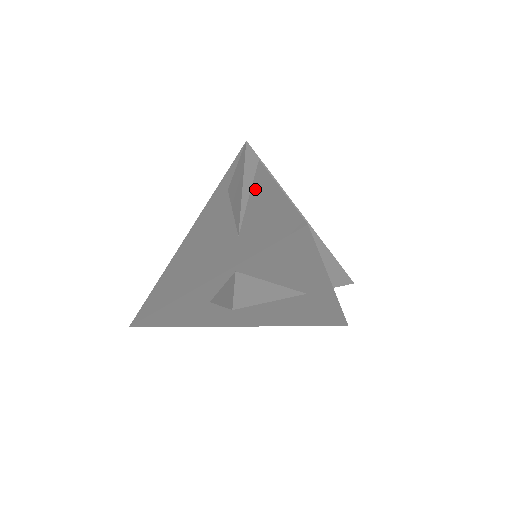
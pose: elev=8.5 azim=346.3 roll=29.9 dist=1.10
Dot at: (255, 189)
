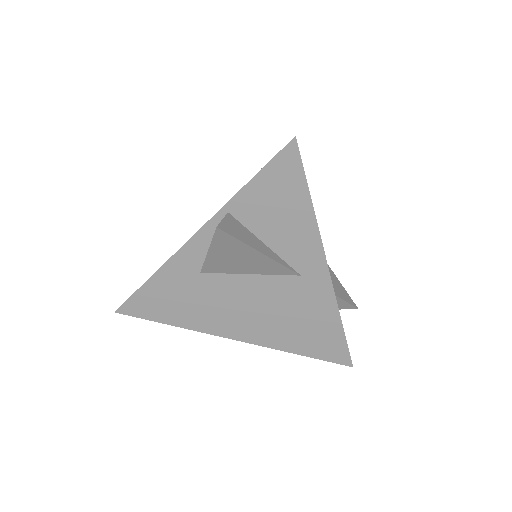
Dot at: occluded
